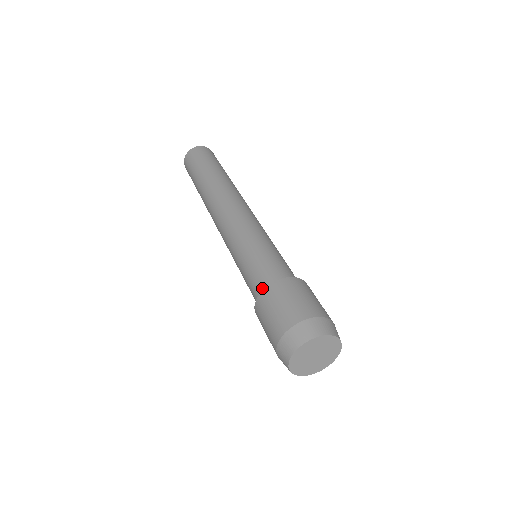
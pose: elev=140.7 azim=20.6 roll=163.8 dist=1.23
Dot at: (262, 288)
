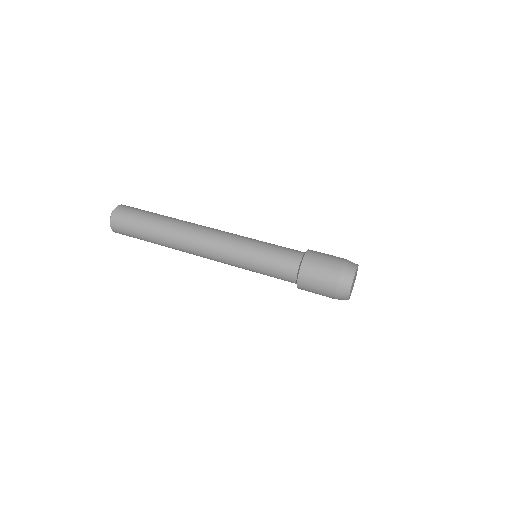
Dot at: (298, 258)
